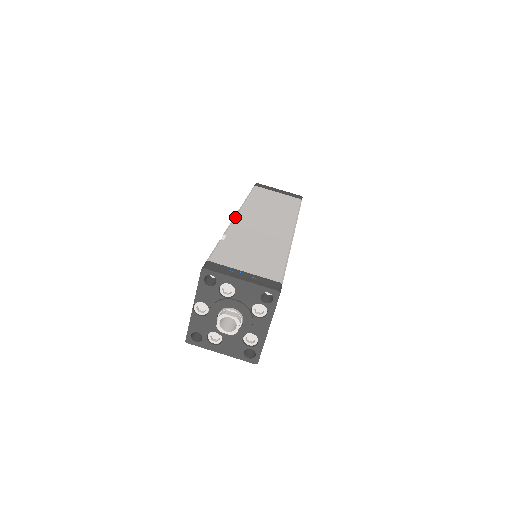
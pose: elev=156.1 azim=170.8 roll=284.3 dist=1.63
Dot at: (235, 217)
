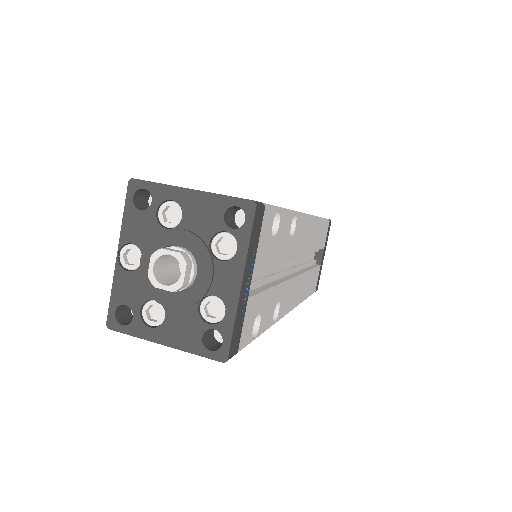
Dot at: occluded
